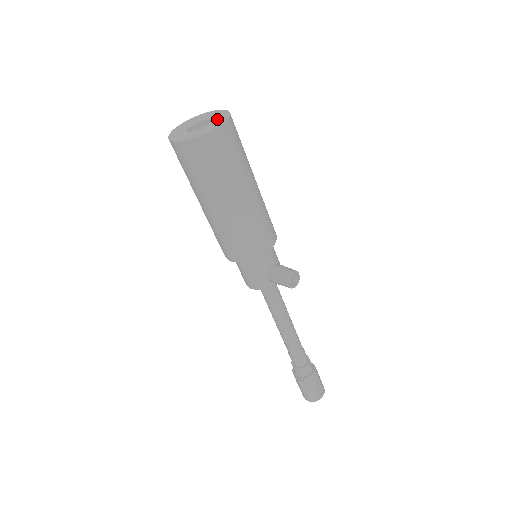
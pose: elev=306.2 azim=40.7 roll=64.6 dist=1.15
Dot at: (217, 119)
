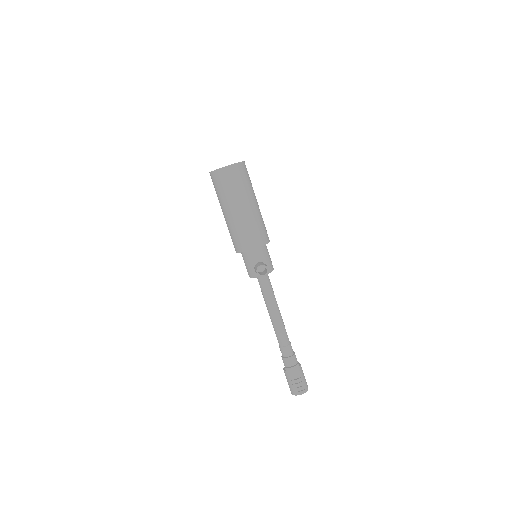
Dot at: occluded
